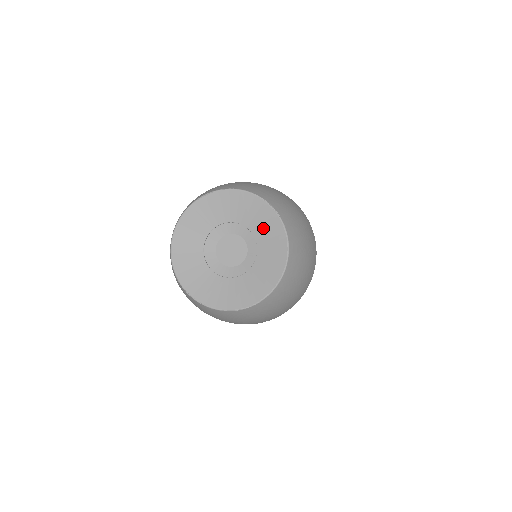
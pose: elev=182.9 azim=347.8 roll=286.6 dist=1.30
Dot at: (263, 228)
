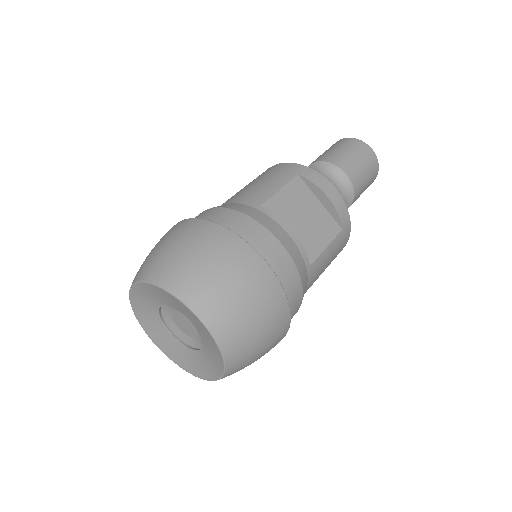
Dot at: (186, 313)
